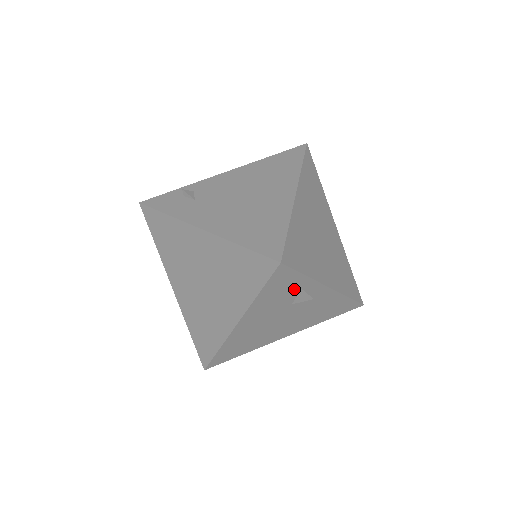
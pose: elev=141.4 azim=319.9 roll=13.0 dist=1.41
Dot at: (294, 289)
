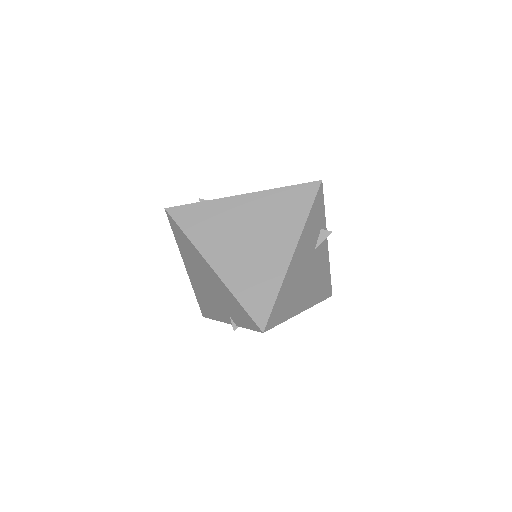
Dot at: (319, 226)
